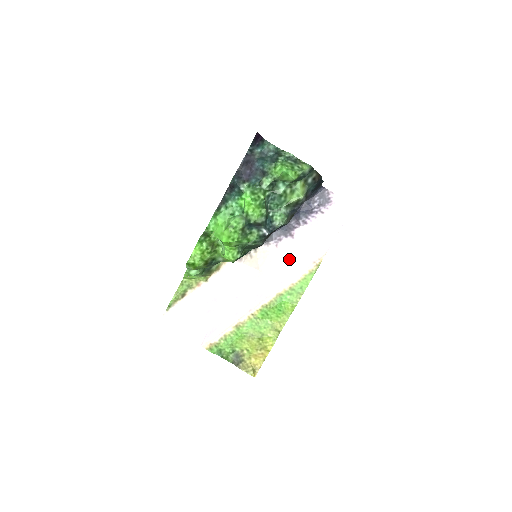
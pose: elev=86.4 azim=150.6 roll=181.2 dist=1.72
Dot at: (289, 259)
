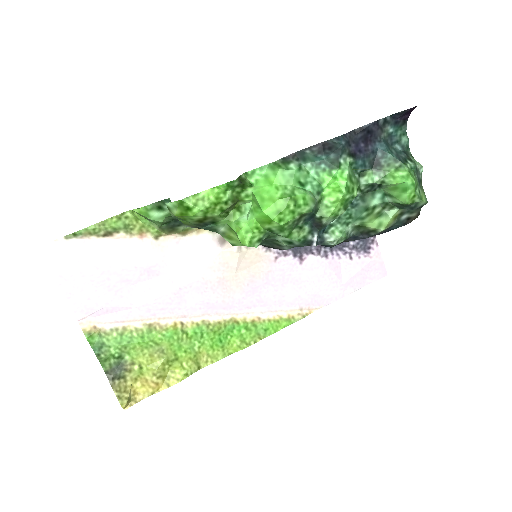
Dot at: (278, 285)
